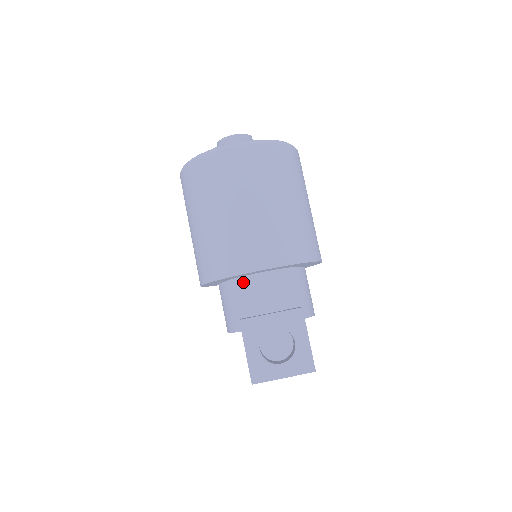
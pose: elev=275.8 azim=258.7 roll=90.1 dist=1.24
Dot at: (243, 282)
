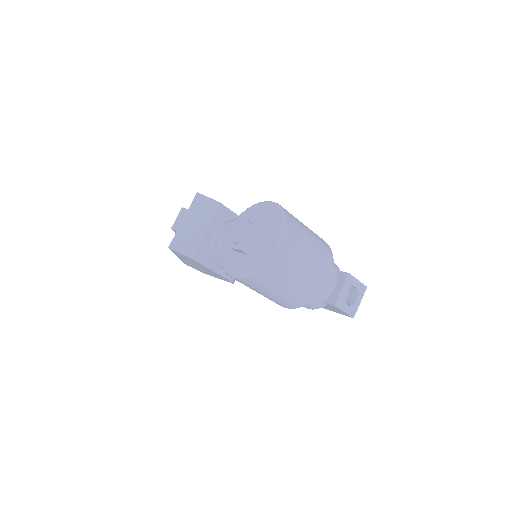
Dot at: occluded
